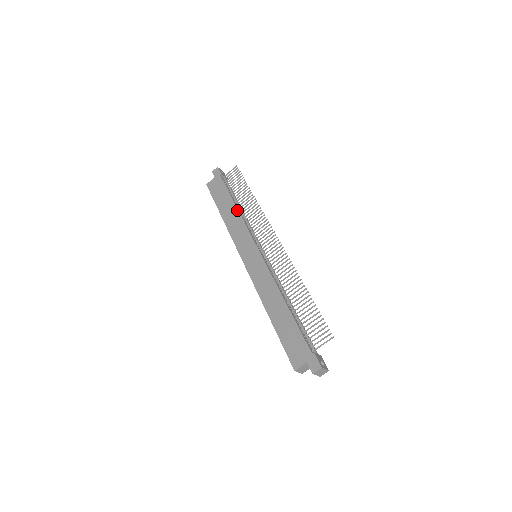
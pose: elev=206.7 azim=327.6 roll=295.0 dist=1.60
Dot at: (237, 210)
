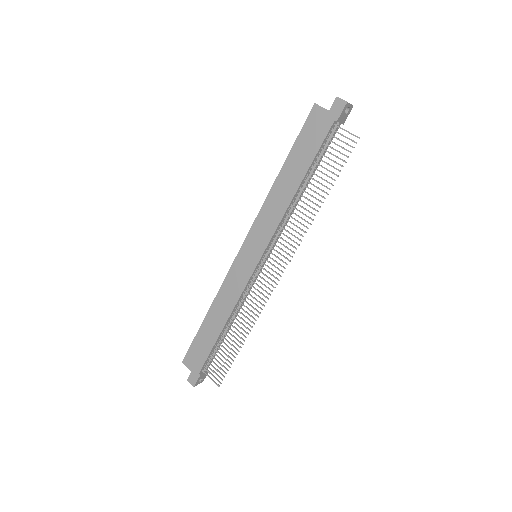
Dot at: (293, 195)
